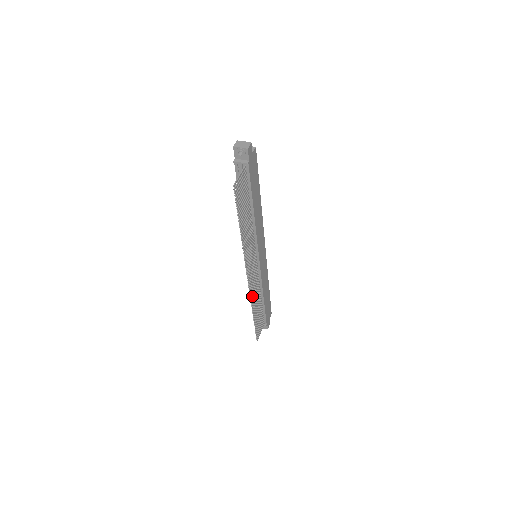
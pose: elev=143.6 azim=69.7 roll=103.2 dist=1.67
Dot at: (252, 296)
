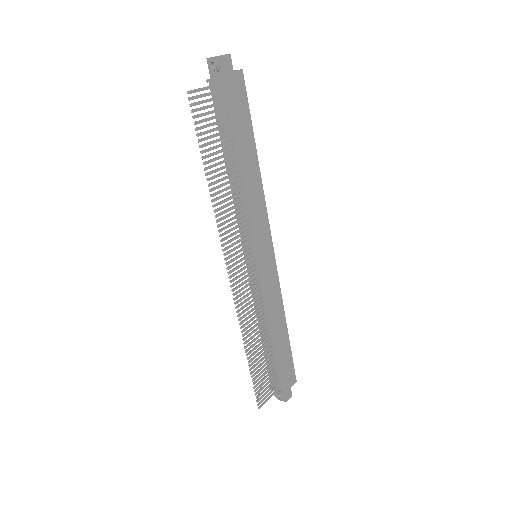
Dot at: (243, 315)
